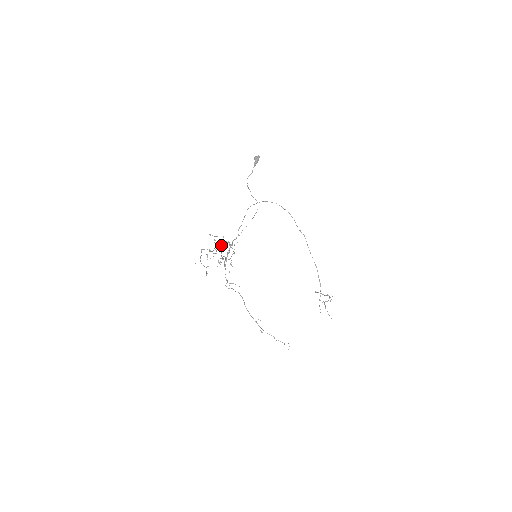
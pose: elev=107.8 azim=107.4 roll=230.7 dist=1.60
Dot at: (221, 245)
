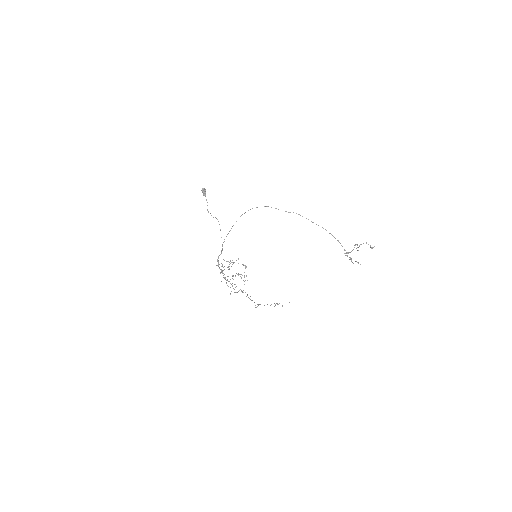
Dot at: (228, 267)
